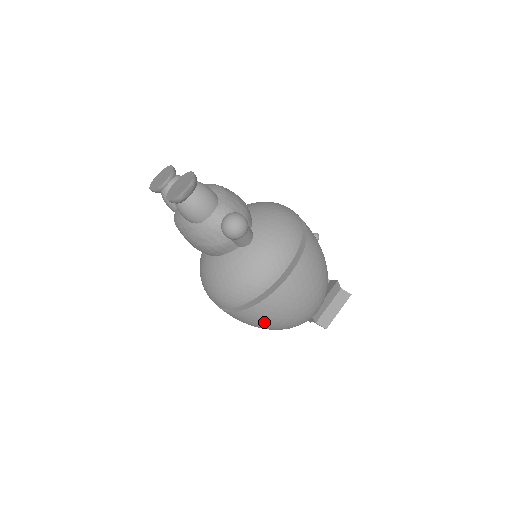
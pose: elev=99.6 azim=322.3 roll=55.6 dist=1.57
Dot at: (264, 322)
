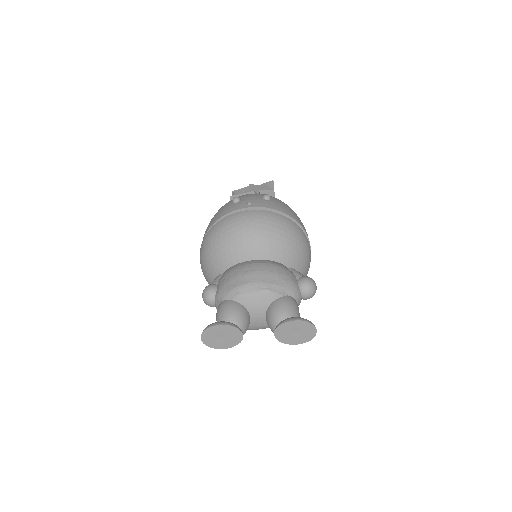
Dot at: occluded
